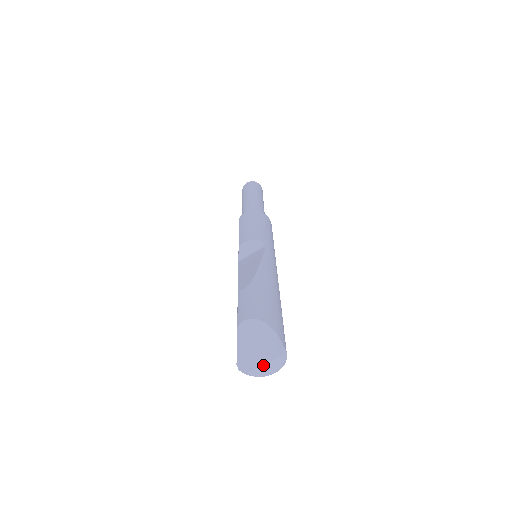
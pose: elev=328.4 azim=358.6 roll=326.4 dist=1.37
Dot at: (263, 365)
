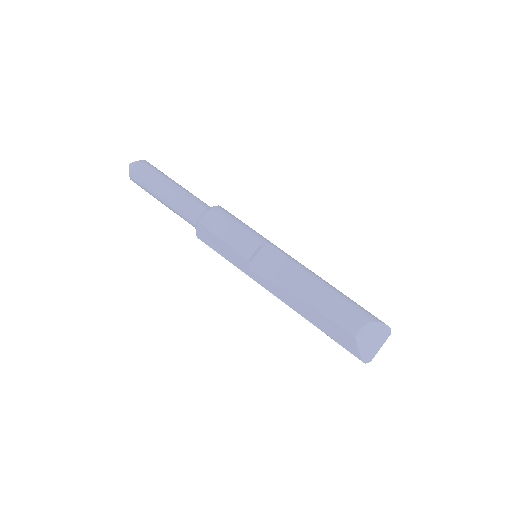
Dot at: occluded
